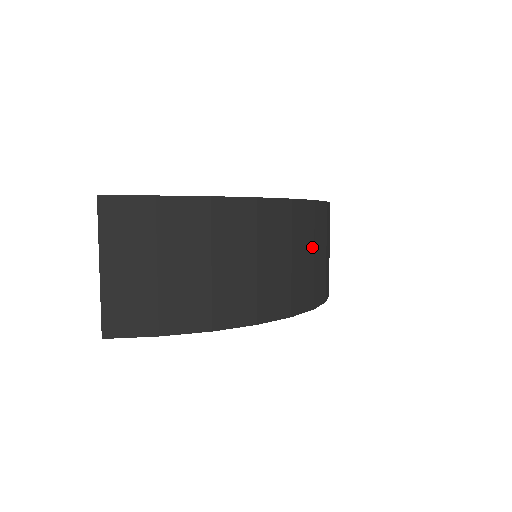
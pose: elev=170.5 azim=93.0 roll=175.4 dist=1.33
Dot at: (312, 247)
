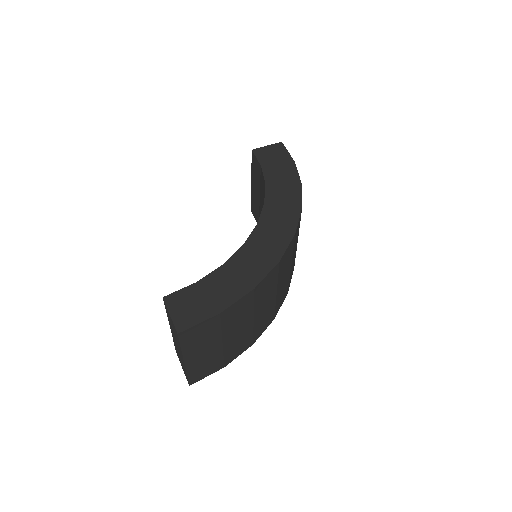
Dot at: occluded
